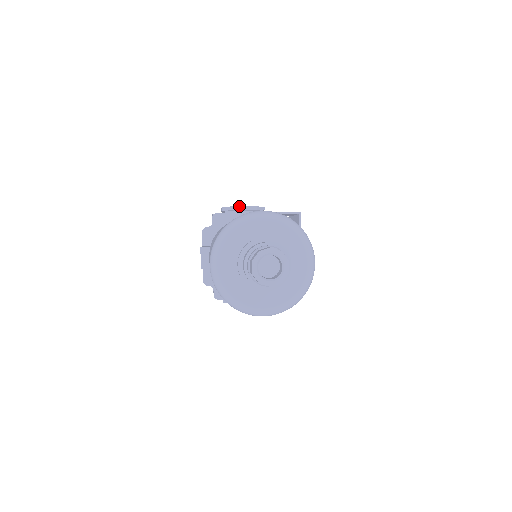
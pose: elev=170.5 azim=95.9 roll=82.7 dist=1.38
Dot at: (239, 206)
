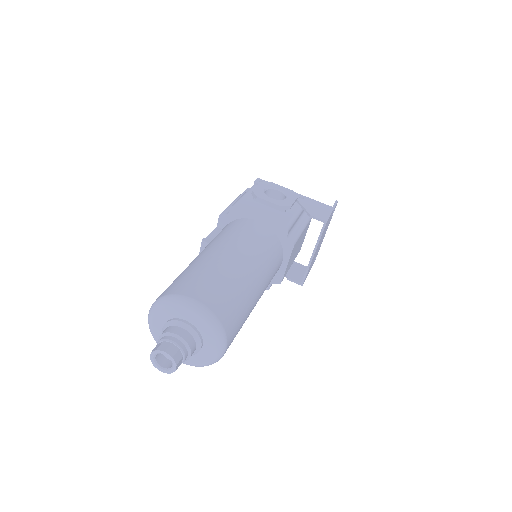
Dot at: (265, 199)
